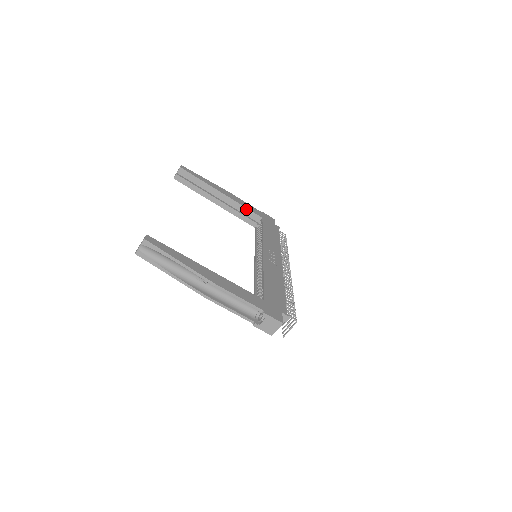
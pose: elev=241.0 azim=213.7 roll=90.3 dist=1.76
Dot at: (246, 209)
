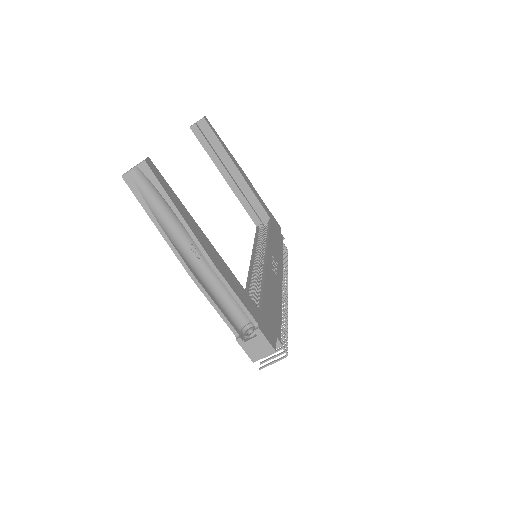
Dot at: (257, 200)
